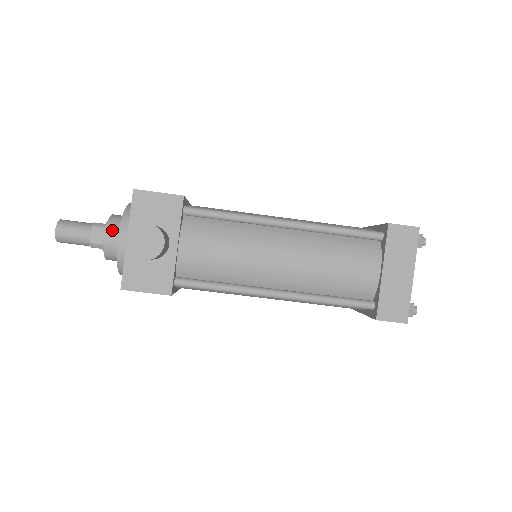
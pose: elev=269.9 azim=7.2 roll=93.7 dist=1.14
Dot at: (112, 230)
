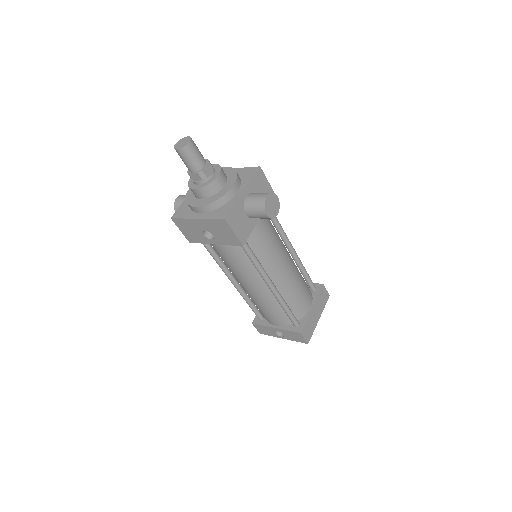
Dot at: (223, 176)
